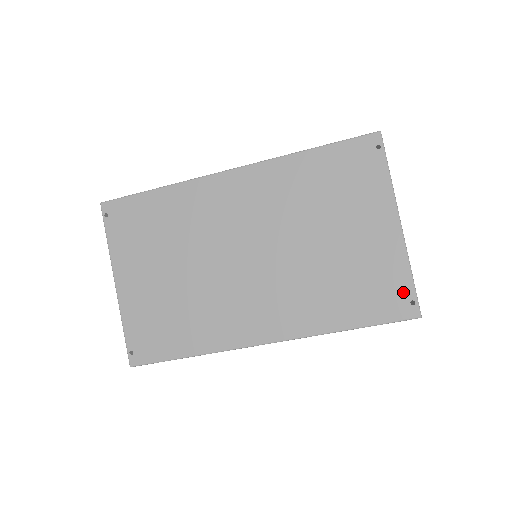
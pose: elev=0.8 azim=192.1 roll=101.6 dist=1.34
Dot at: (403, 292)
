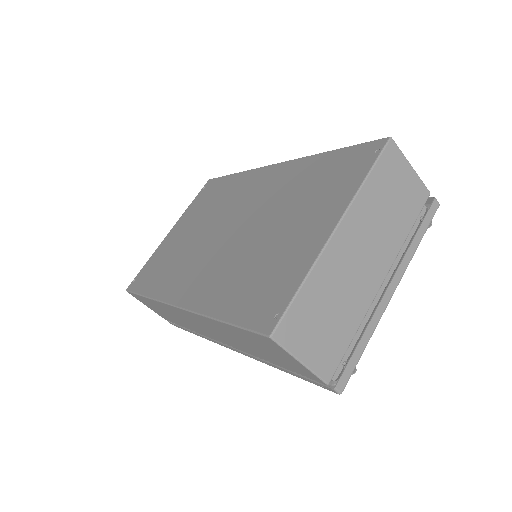
Dot at: (280, 301)
